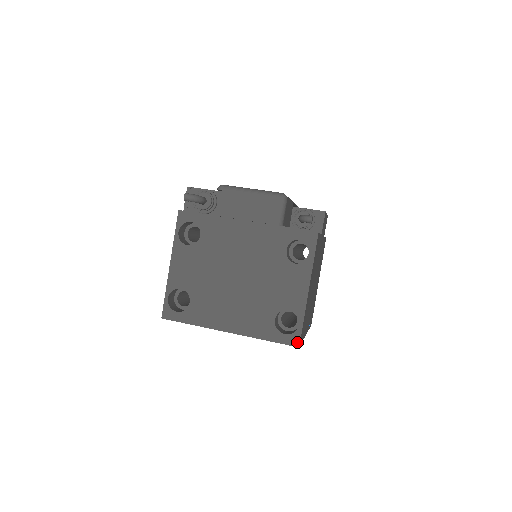
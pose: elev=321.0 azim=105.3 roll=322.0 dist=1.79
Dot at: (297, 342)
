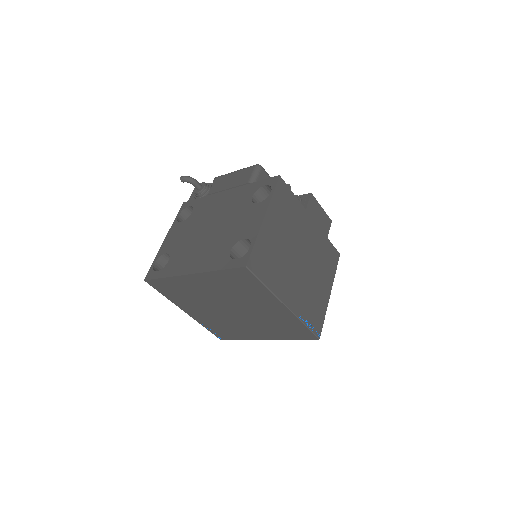
Dot at: (245, 262)
